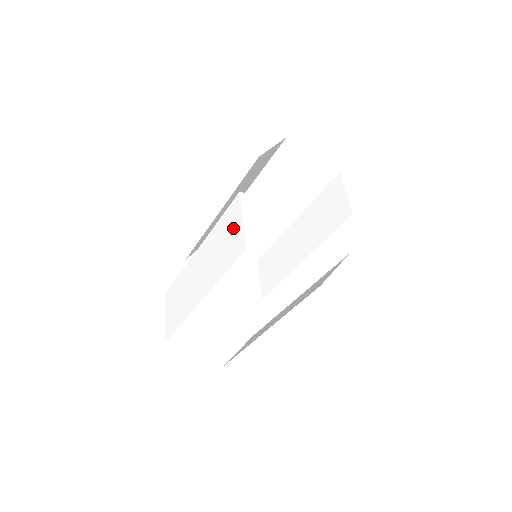
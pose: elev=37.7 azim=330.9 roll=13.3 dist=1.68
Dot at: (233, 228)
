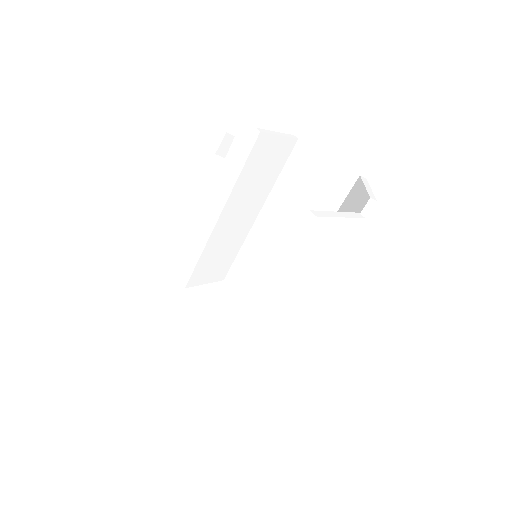
Dot at: occluded
